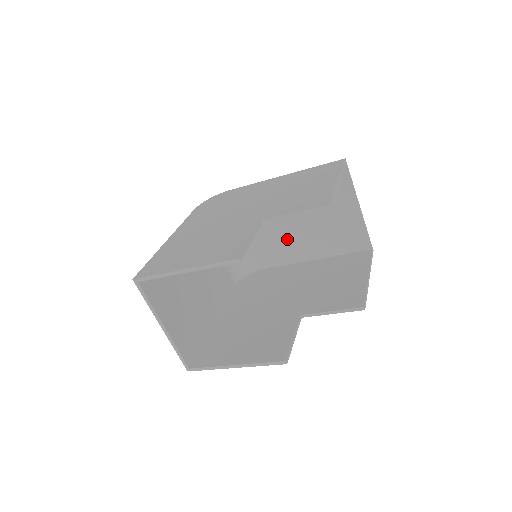
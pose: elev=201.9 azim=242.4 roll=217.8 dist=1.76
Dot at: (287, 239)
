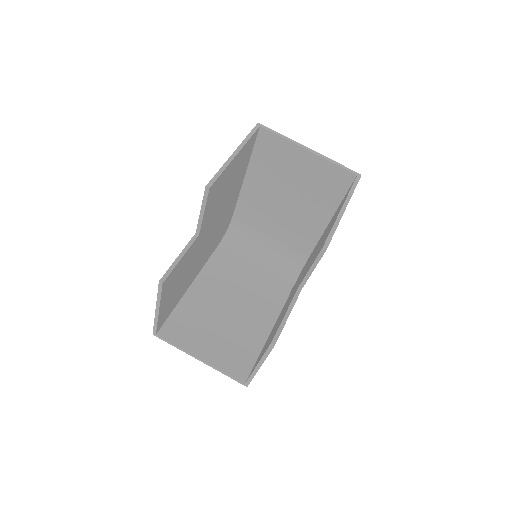
Dot at: (296, 219)
